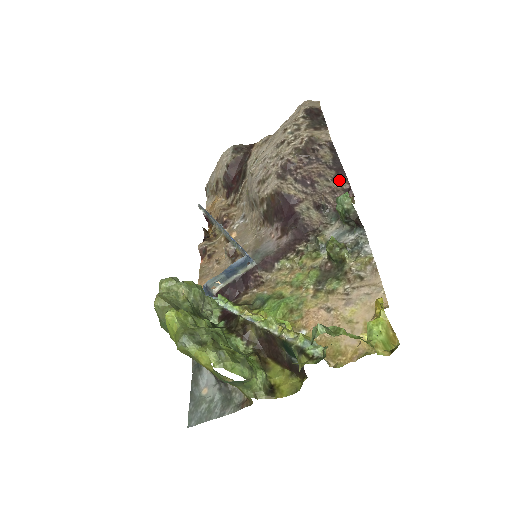
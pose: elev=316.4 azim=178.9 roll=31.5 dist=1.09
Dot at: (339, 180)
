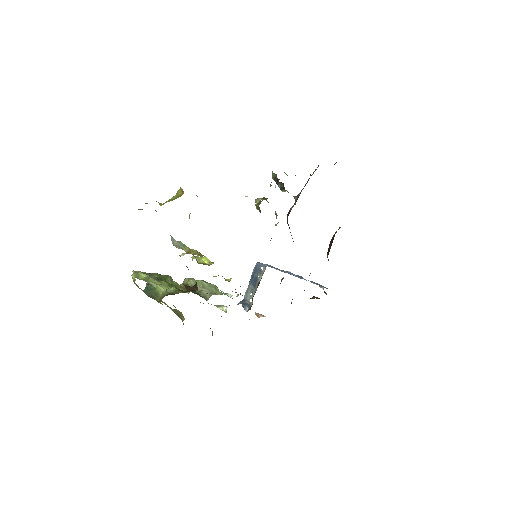
Dot at: occluded
